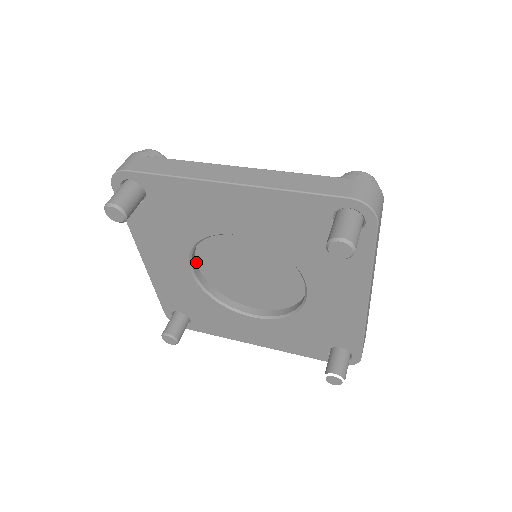
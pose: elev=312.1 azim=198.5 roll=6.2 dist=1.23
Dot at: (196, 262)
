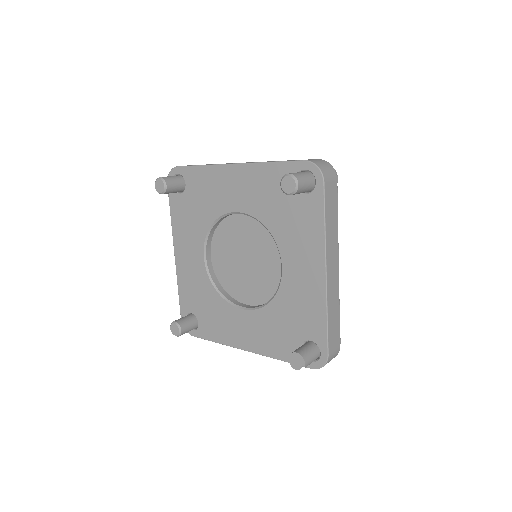
Dot at: (211, 255)
